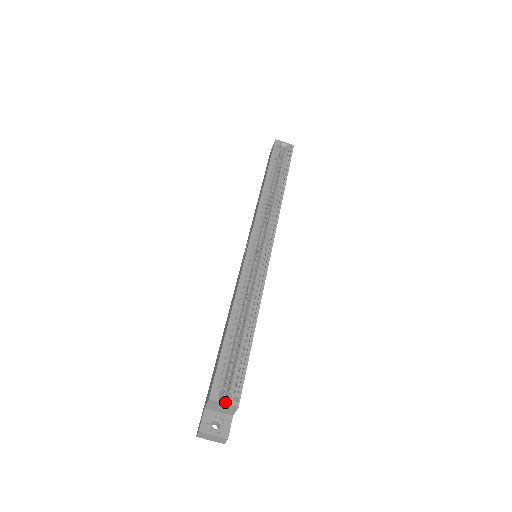
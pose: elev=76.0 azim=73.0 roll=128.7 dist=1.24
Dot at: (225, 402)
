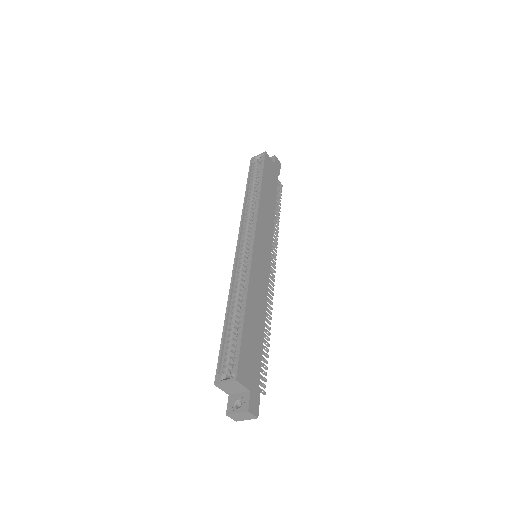
Dot at: (226, 381)
